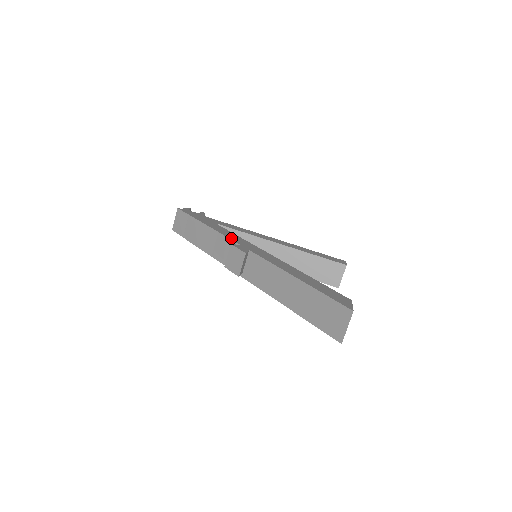
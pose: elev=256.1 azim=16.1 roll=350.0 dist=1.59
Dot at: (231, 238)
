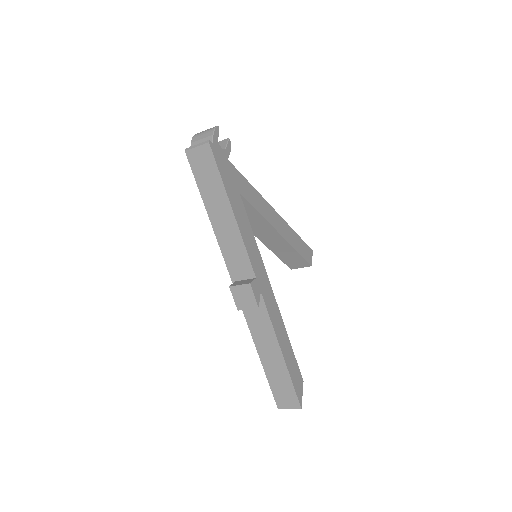
Dot at: (251, 257)
